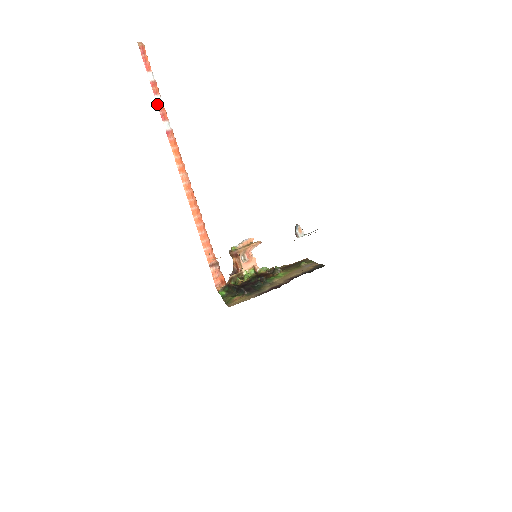
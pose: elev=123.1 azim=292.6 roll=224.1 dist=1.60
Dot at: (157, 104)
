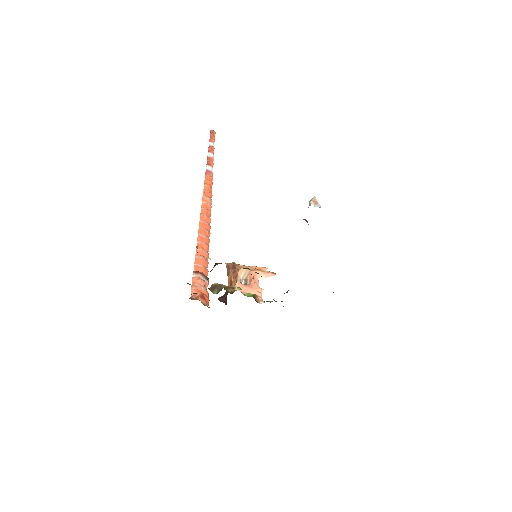
Dot at: (207, 156)
